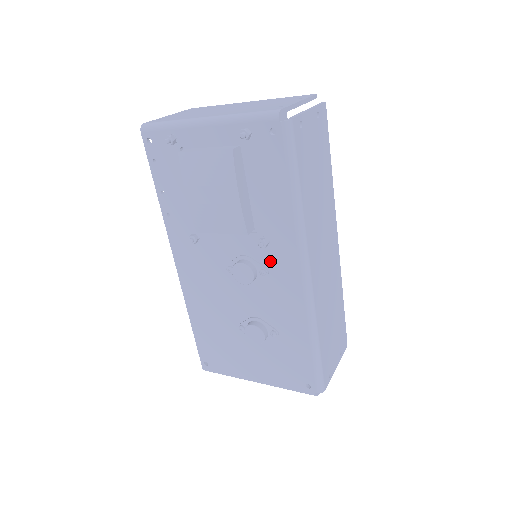
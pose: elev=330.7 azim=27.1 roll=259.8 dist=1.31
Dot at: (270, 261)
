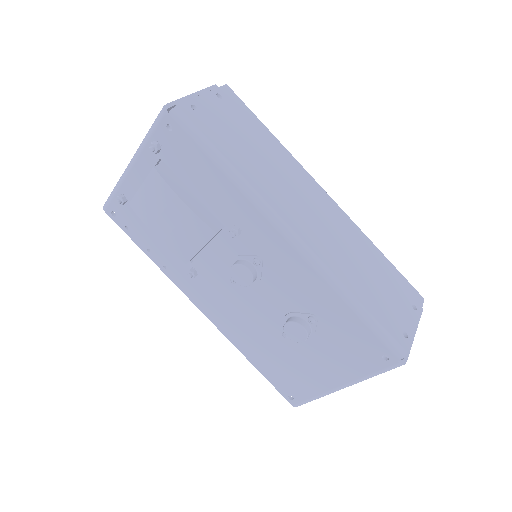
Dot at: (254, 246)
